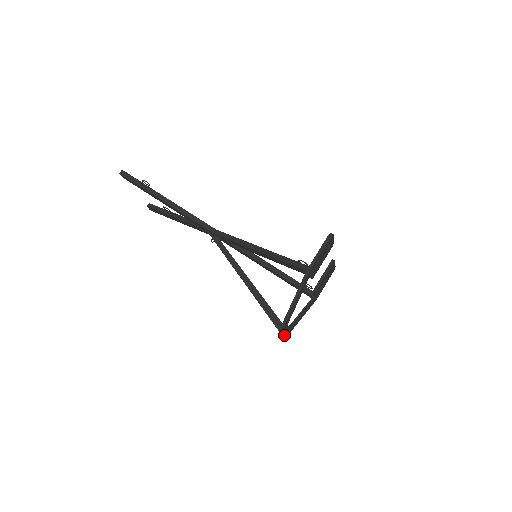
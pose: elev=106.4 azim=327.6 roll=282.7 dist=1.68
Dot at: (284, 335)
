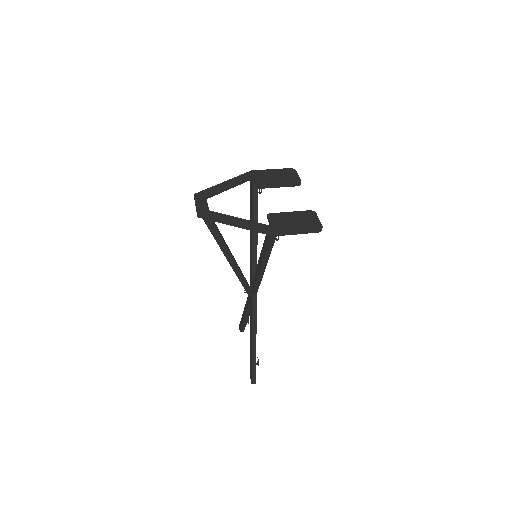
Dot at: (198, 207)
